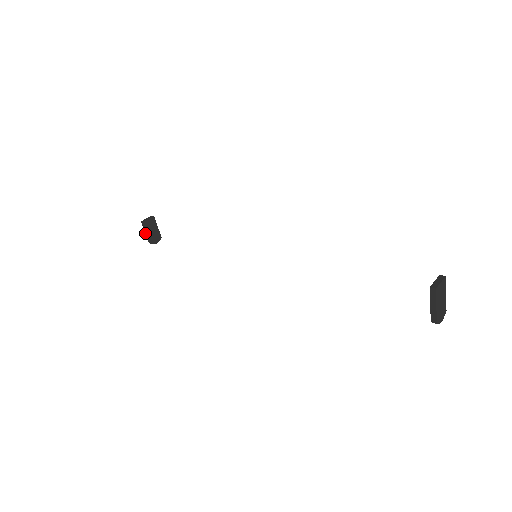
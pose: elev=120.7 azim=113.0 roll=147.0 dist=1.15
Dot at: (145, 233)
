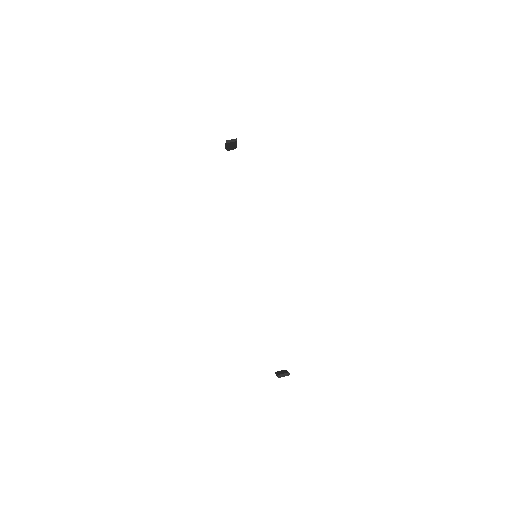
Dot at: (225, 144)
